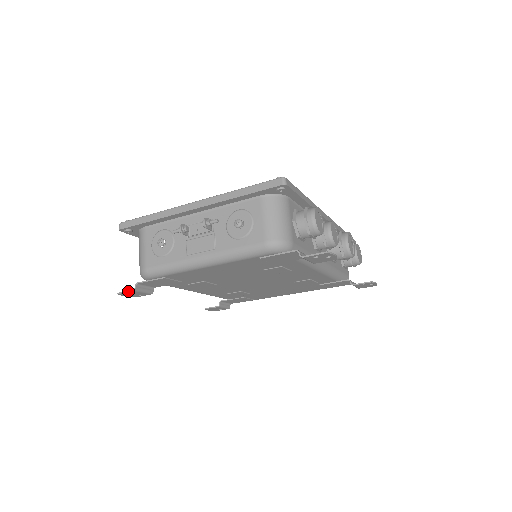
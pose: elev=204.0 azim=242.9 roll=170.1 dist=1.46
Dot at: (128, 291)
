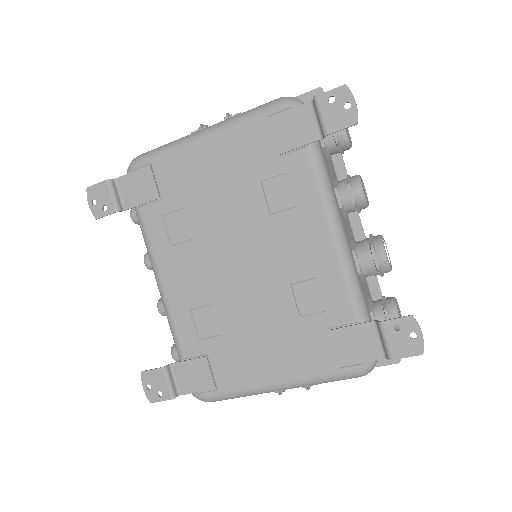
Dot at: (101, 182)
